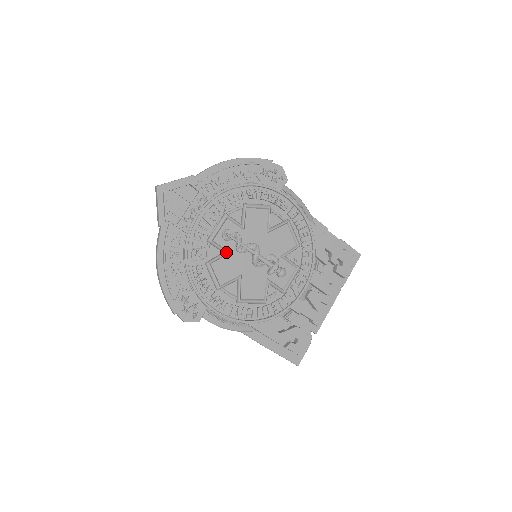
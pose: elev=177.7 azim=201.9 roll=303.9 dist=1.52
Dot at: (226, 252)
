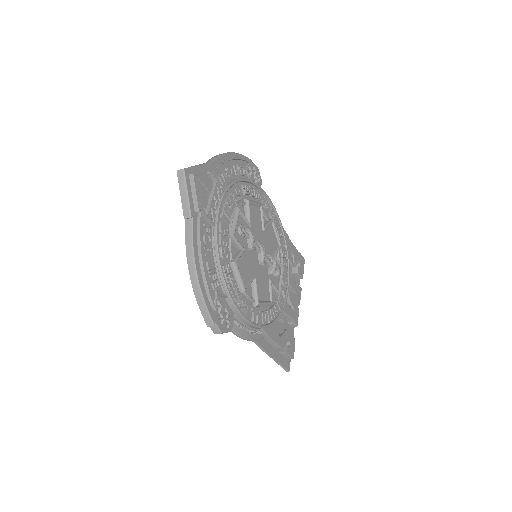
Dot at: (244, 249)
